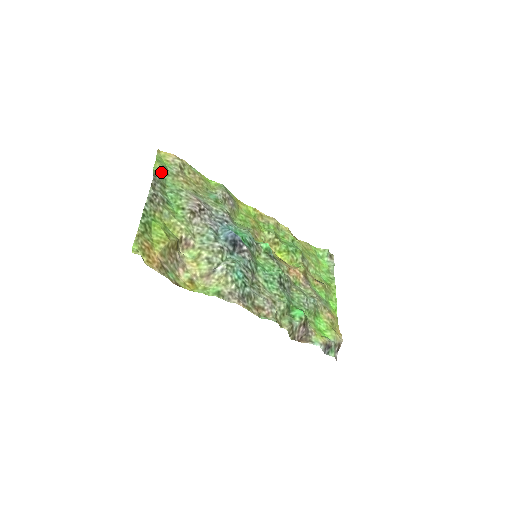
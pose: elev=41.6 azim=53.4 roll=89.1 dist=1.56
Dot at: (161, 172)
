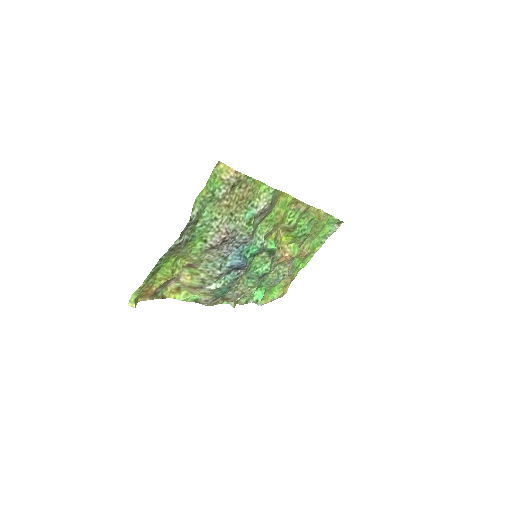
Dot at: (204, 200)
